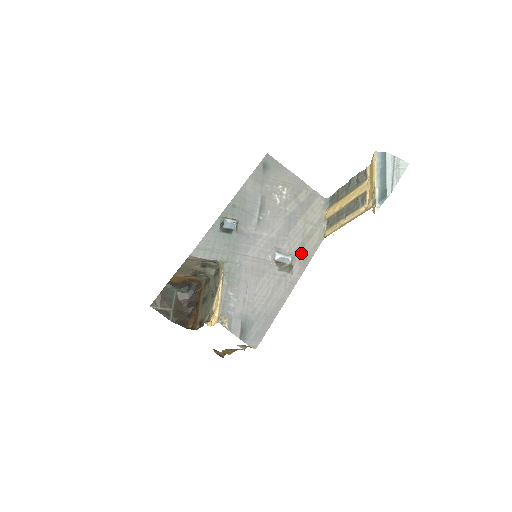
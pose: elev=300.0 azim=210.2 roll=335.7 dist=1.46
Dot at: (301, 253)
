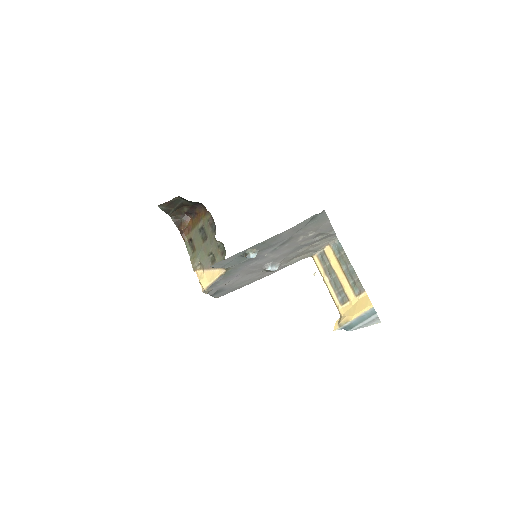
Dot at: (288, 262)
